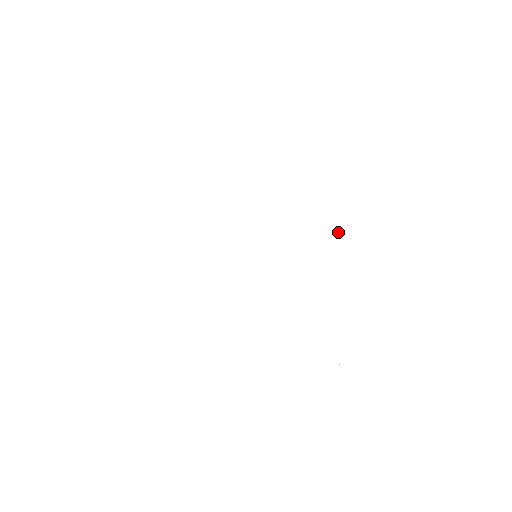
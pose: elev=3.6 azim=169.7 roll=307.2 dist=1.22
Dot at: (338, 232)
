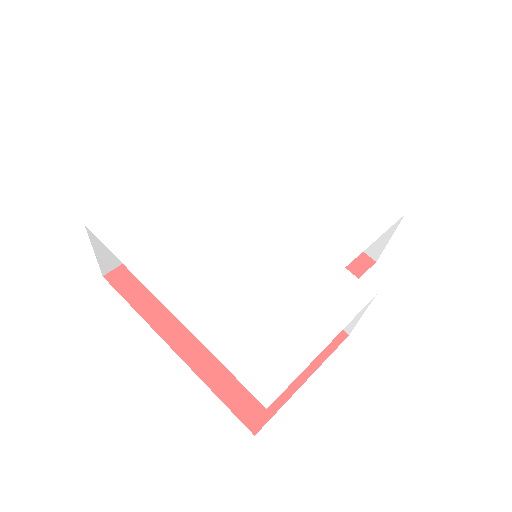
Dot at: (323, 209)
